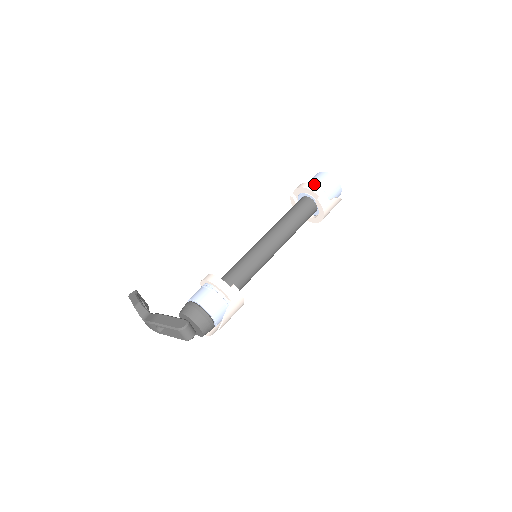
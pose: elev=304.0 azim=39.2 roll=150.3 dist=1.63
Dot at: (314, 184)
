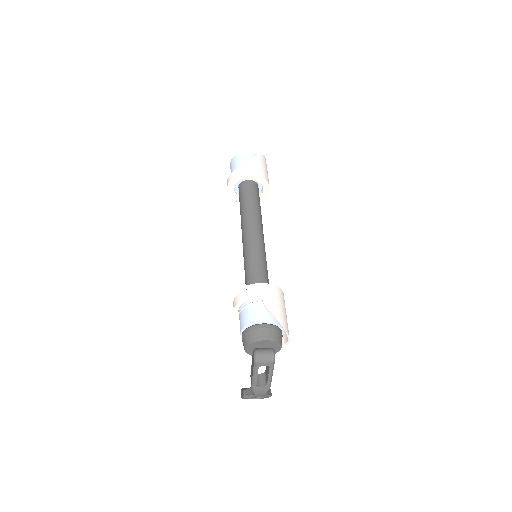
Dot at: occluded
